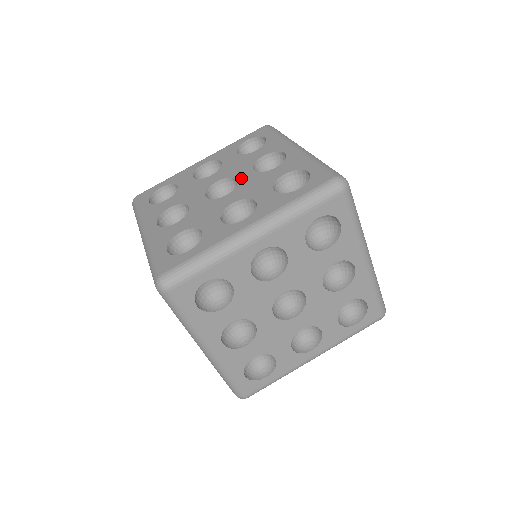
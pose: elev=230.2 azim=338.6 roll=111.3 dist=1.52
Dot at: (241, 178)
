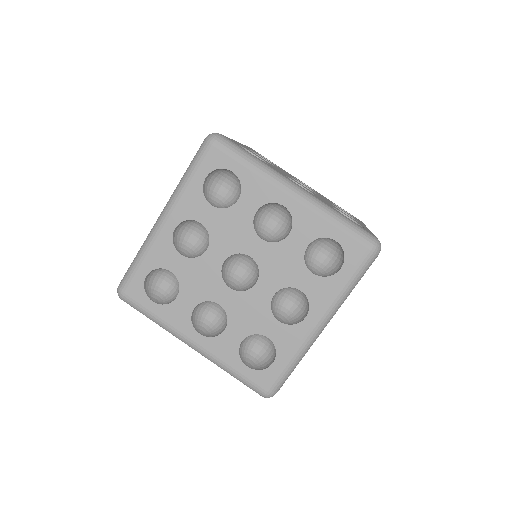
Dot at: (306, 186)
